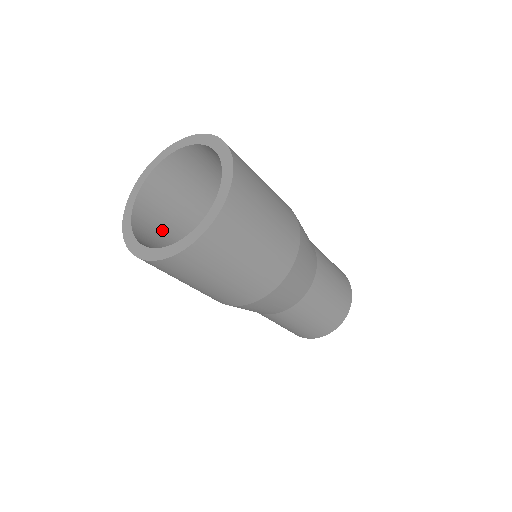
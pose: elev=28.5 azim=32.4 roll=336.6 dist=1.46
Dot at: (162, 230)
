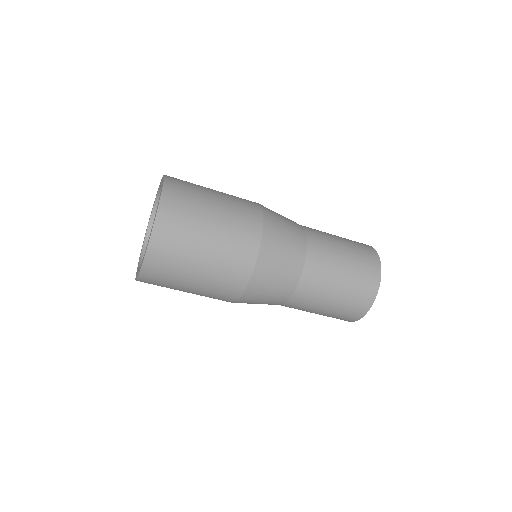
Dot at: occluded
